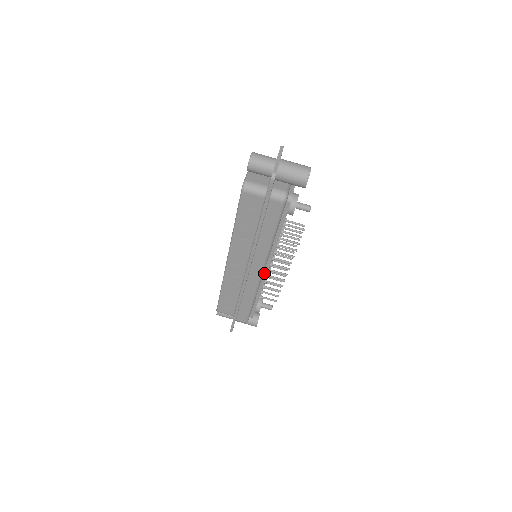
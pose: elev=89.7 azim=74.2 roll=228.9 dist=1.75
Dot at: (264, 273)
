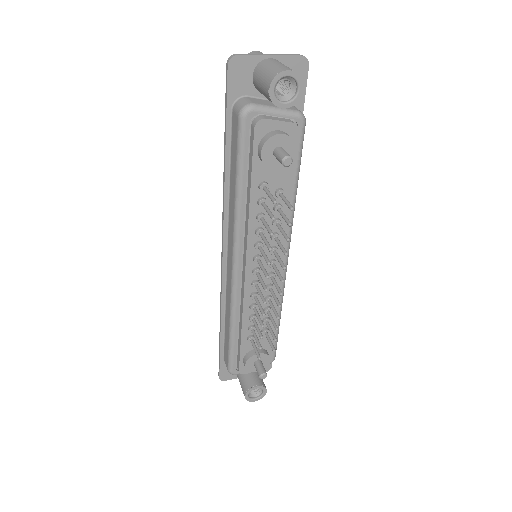
Dot at: (243, 279)
